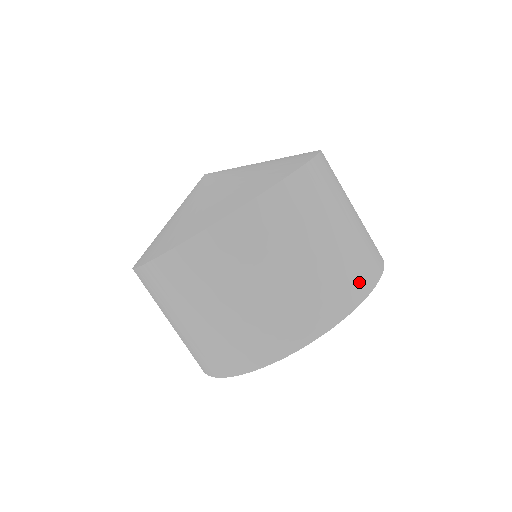
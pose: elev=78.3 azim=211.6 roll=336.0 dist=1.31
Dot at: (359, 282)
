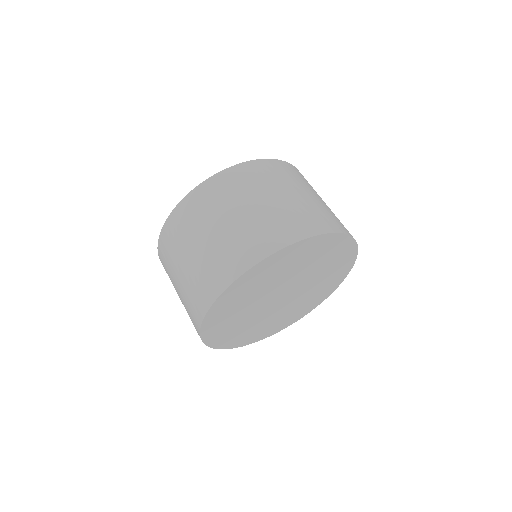
Dot at: (287, 232)
